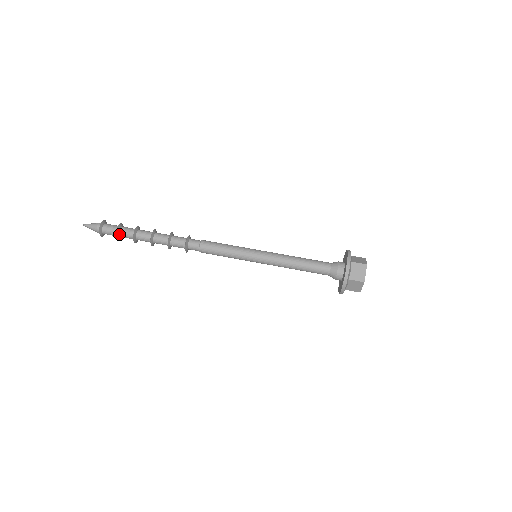
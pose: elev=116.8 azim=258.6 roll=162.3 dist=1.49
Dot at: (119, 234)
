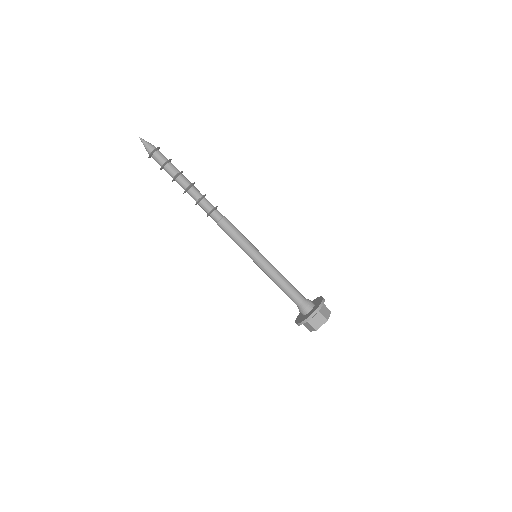
Dot at: (164, 169)
